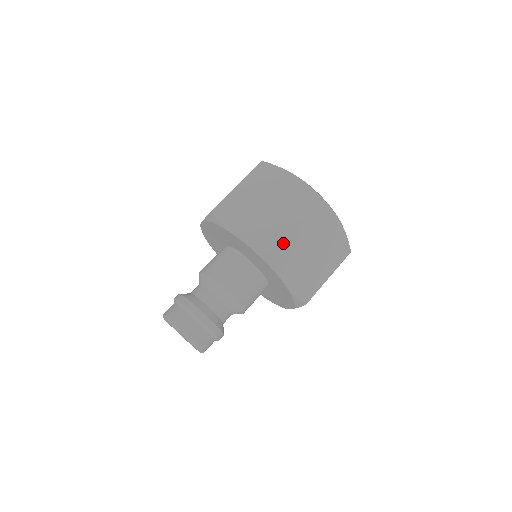
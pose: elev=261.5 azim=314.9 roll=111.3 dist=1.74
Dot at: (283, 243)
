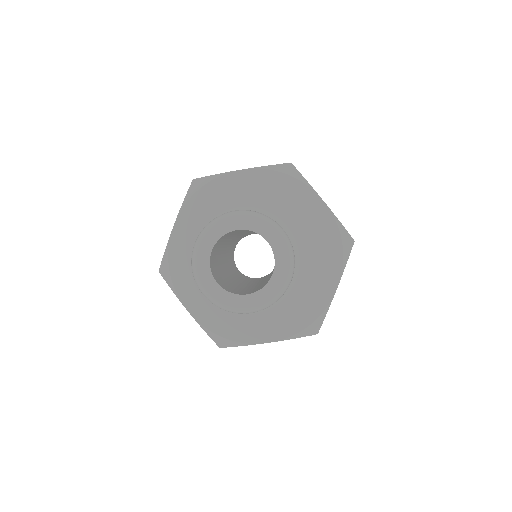
Dot at: occluded
